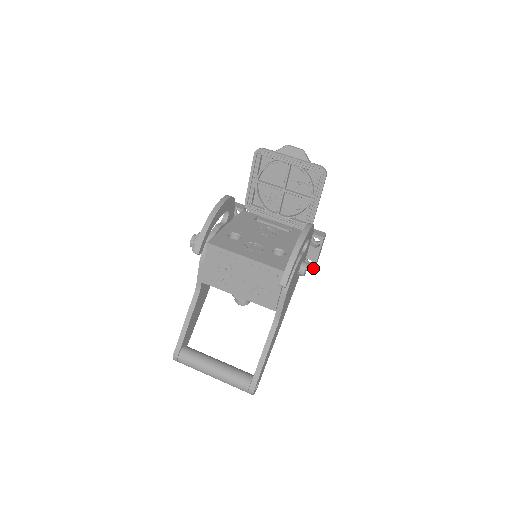
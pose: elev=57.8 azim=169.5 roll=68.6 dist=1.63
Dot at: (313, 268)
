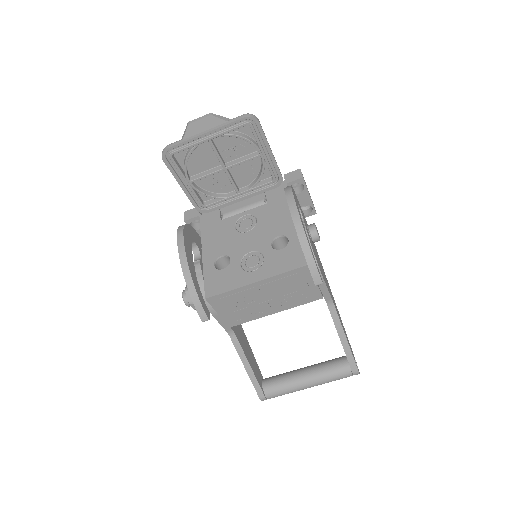
Dot at: (313, 210)
